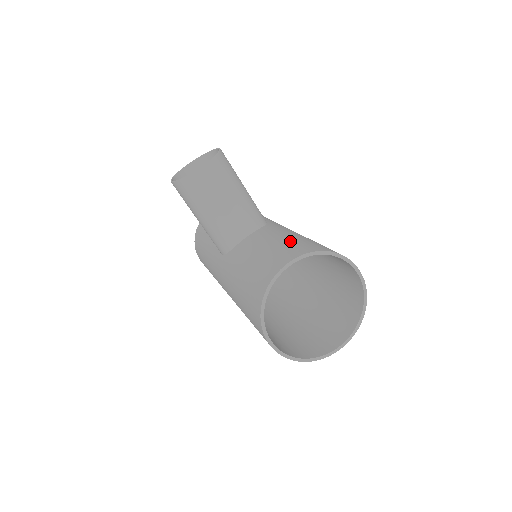
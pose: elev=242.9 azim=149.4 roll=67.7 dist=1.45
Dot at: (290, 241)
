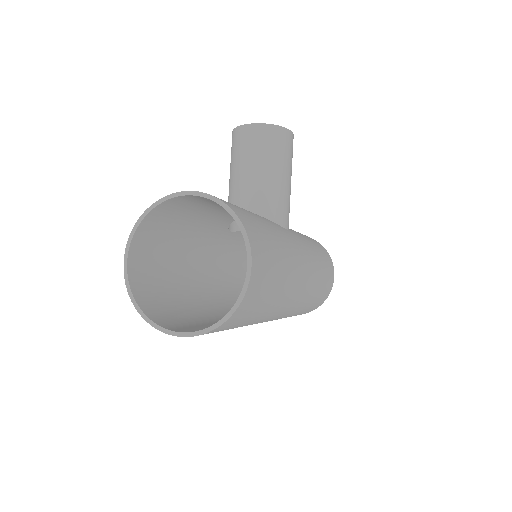
Dot at: occluded
